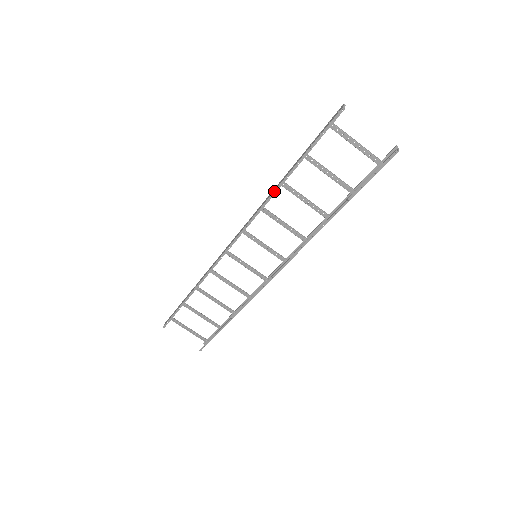
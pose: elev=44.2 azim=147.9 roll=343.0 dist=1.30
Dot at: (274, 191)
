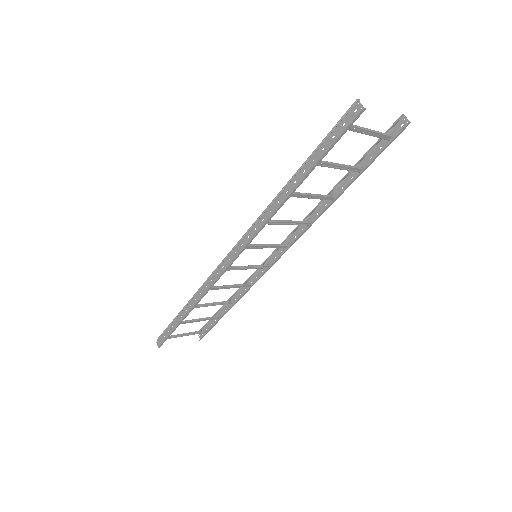
Dot at: (281, 204)
